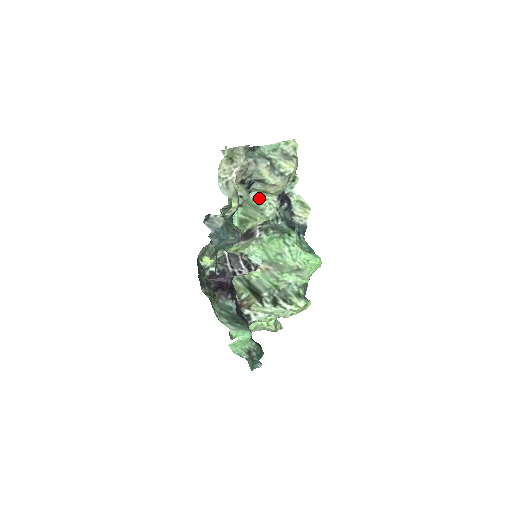
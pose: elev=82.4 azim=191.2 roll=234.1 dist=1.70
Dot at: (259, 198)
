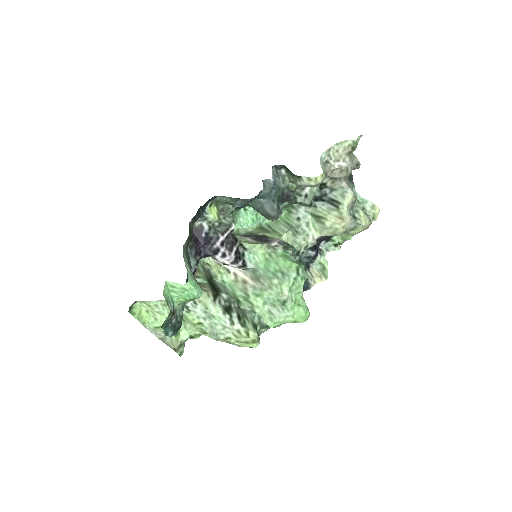
Dot at: (305, 221)
